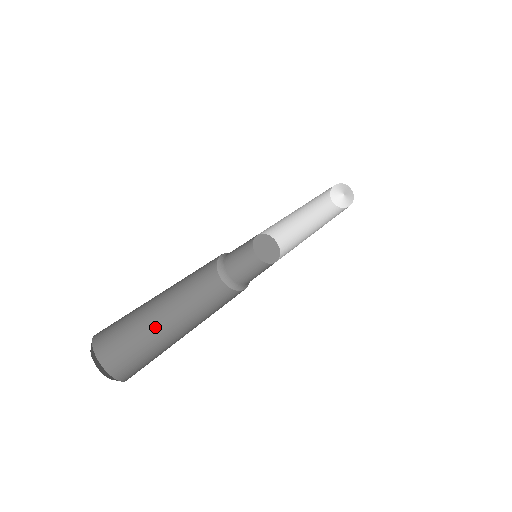
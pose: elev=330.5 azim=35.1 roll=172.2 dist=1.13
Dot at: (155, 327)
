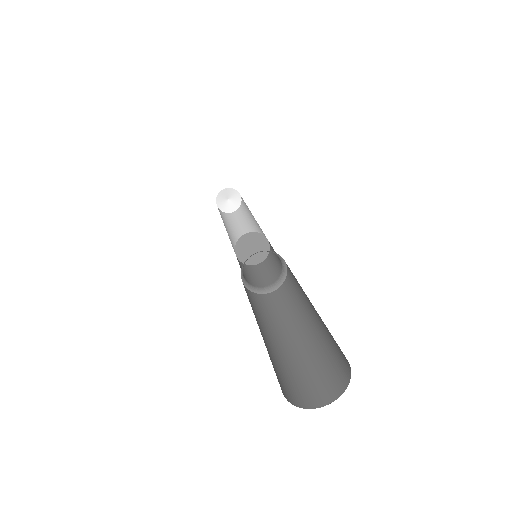
Dot at: (287, 353)
